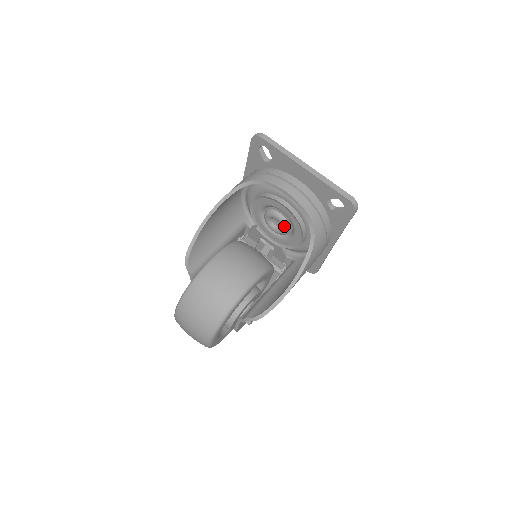
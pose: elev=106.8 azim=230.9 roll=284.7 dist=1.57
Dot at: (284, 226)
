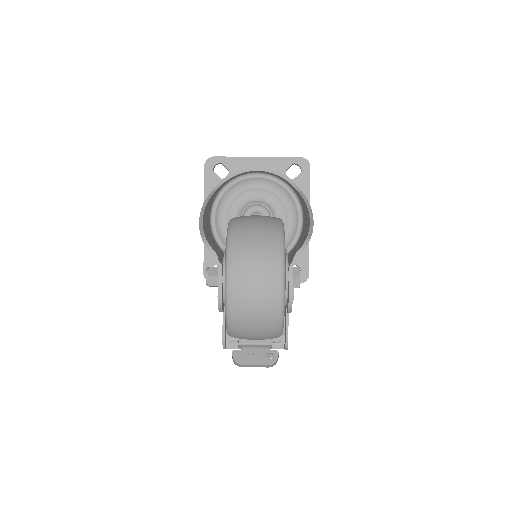
Dot at: (266, 212)
